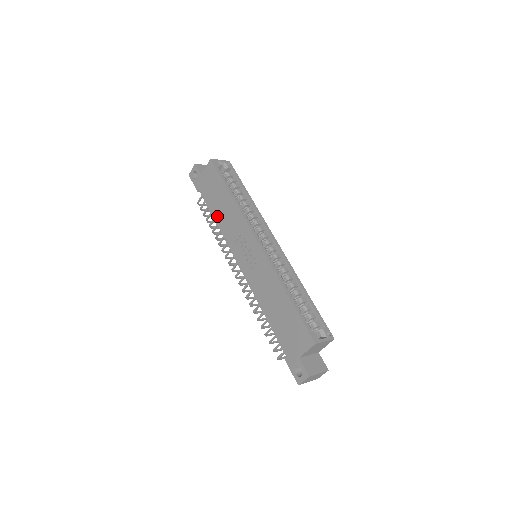
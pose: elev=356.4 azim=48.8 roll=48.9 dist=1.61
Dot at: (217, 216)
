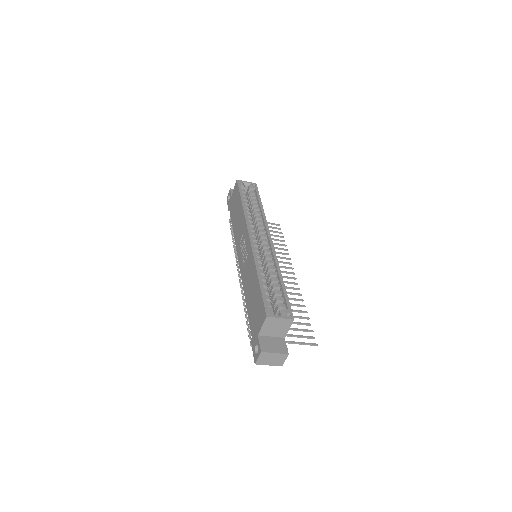
Dot at: (234, 226)
